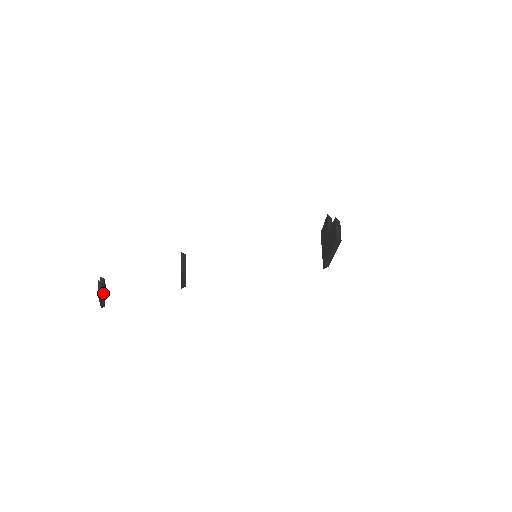
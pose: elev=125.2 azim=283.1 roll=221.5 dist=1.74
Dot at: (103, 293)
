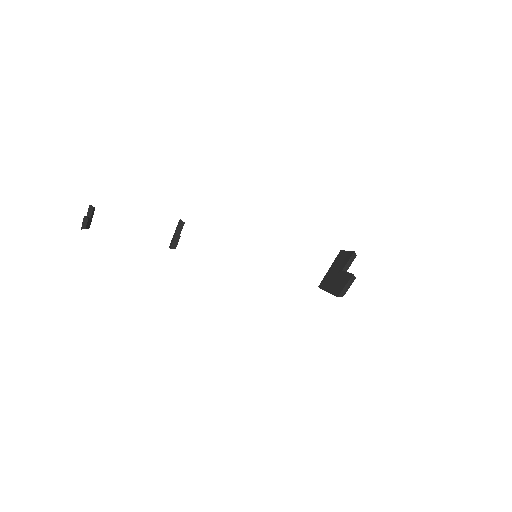
Dot at: (89, 223)
